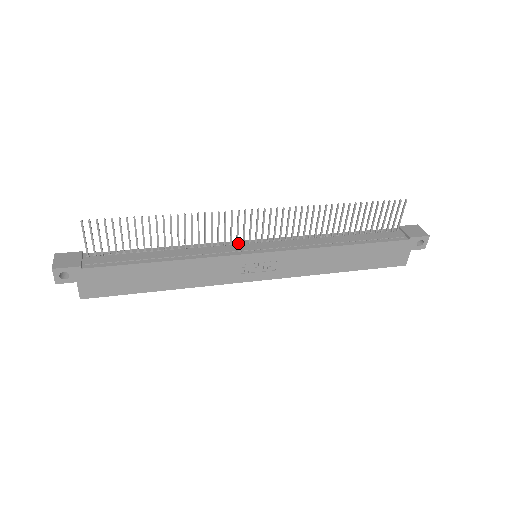
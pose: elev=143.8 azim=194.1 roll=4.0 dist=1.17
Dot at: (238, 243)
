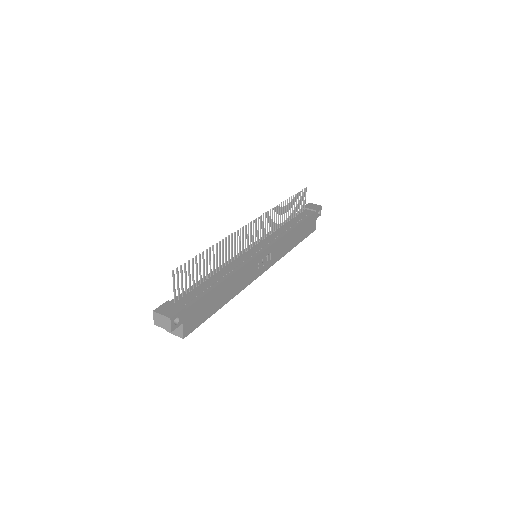
Dot at: (245, 251)
